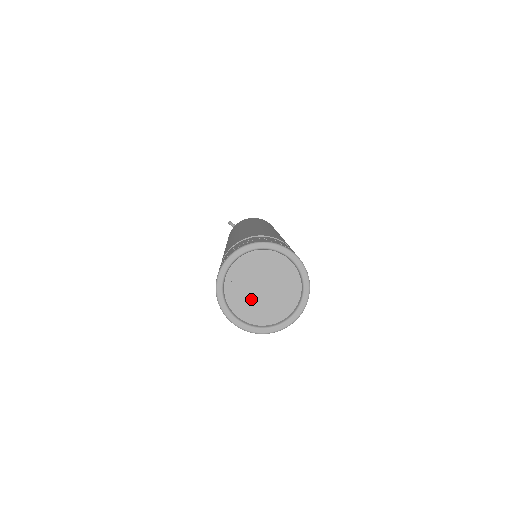
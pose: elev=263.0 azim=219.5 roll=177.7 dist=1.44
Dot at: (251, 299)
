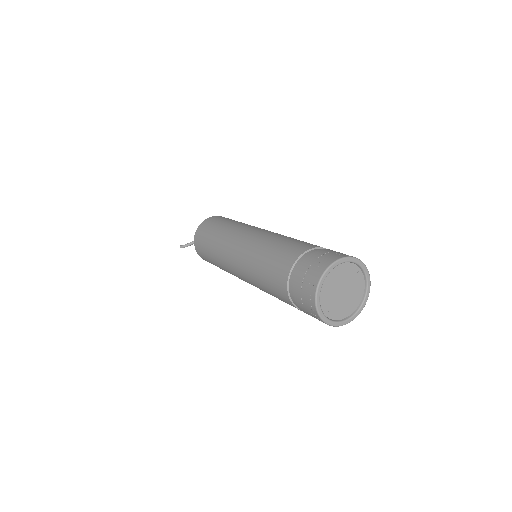
Dot at: (344, 303)
